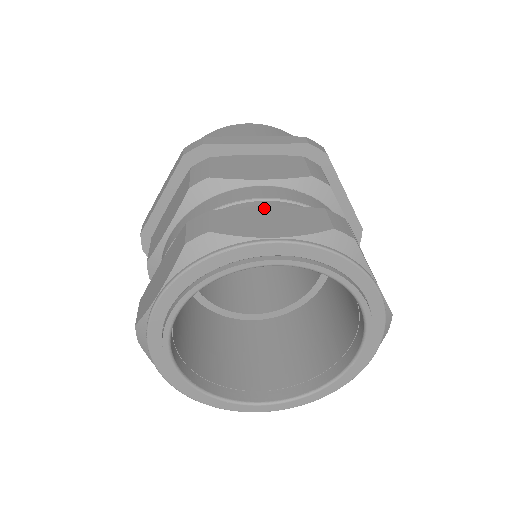
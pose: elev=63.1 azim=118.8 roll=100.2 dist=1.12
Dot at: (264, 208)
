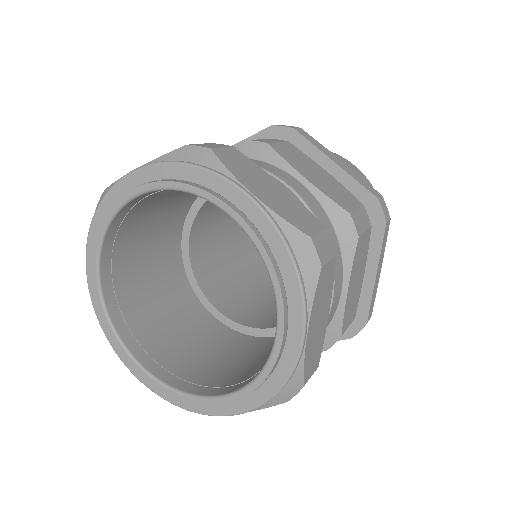
Dot at: occluded
